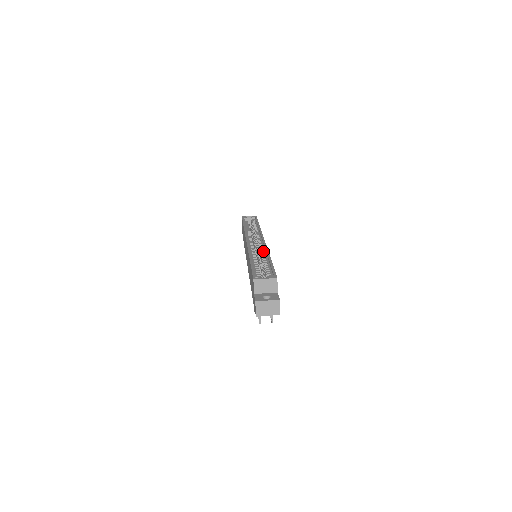
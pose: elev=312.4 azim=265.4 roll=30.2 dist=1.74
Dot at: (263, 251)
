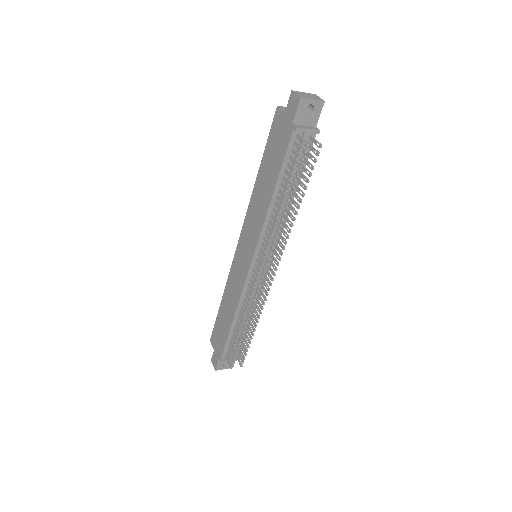
Dot at: occluded
